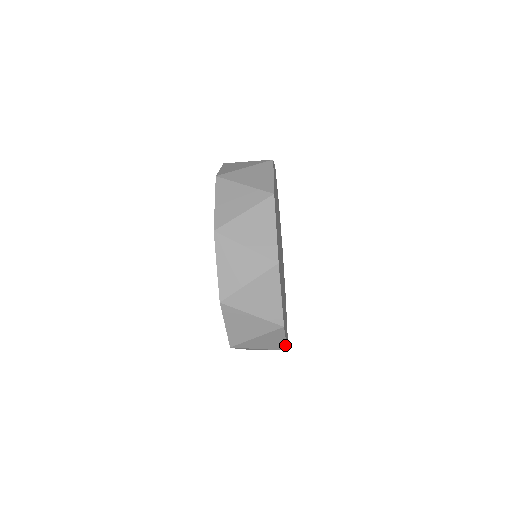
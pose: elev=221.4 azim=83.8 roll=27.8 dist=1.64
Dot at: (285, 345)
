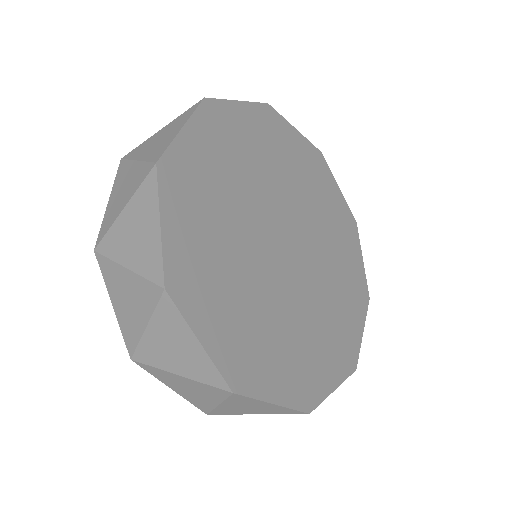
Dot at: (344, 379)
